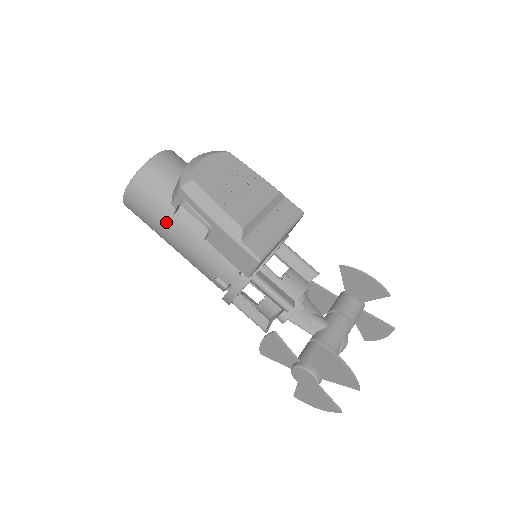
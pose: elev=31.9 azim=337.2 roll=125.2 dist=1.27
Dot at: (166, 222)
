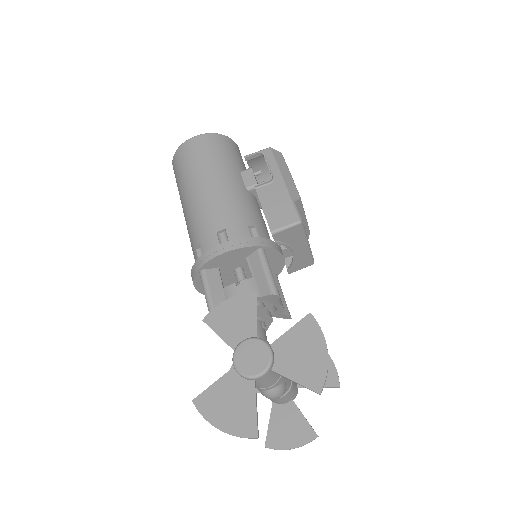
Dot at: (217, 169)
